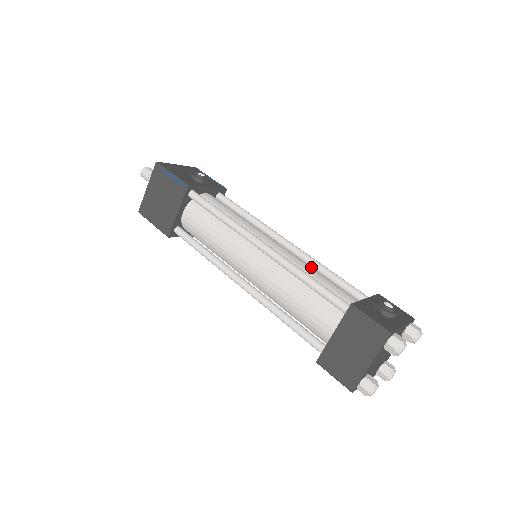
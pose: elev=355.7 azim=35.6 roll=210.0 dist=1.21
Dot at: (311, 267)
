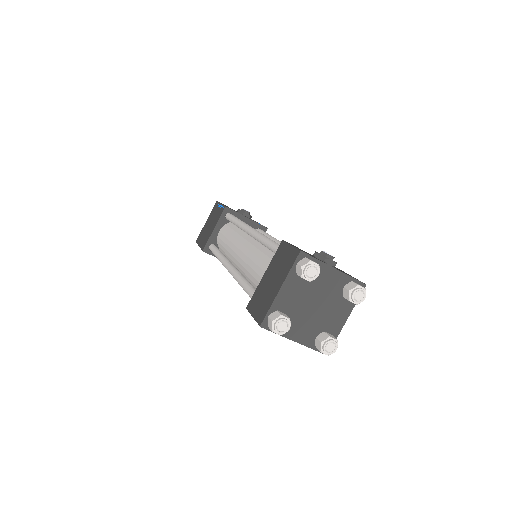
Dot at: occluded
